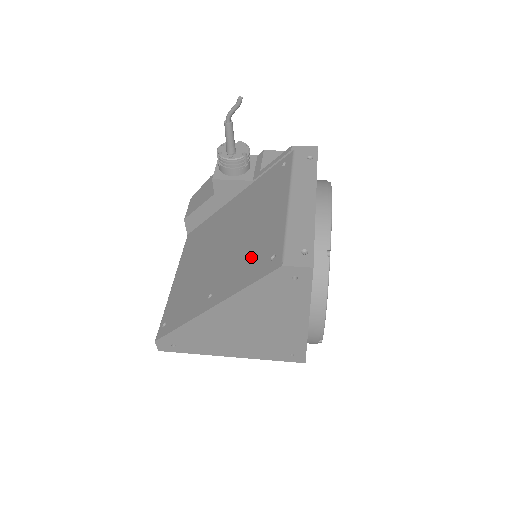
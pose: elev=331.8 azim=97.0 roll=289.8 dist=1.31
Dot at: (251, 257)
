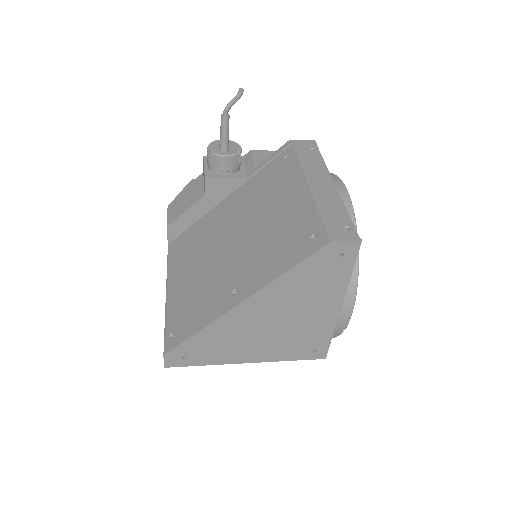
Dot at: (280, 243)
